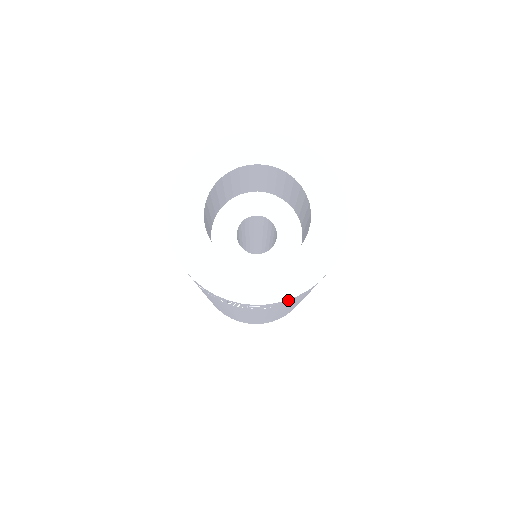
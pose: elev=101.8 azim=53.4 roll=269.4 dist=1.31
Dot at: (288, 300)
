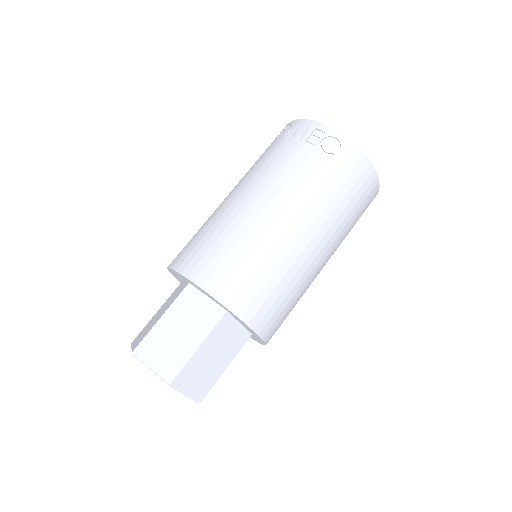
Dot at: (352, 150)
